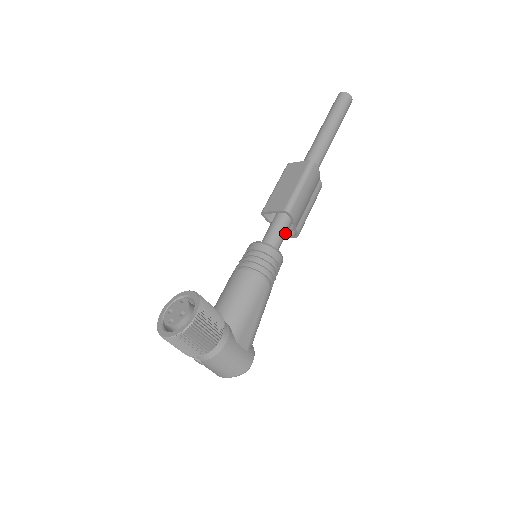
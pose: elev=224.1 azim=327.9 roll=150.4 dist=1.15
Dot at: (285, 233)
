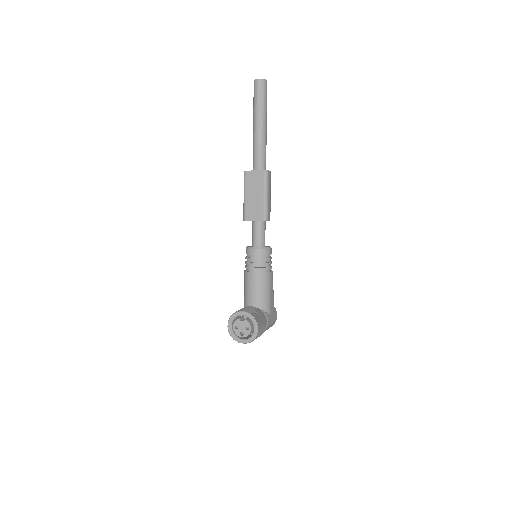
Dot at: (265, 229)
